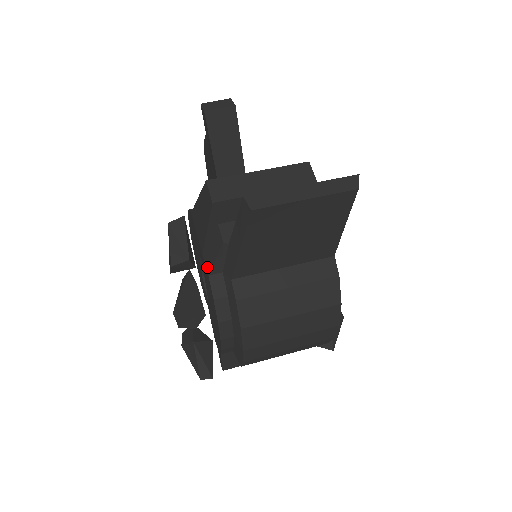
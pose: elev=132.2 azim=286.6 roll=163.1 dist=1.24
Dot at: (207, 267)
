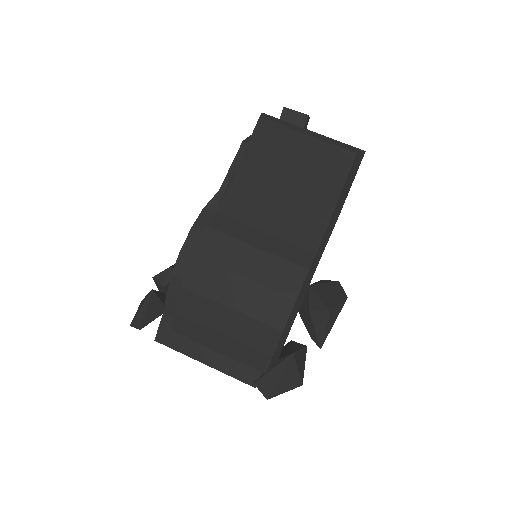
Dot at: occluded
